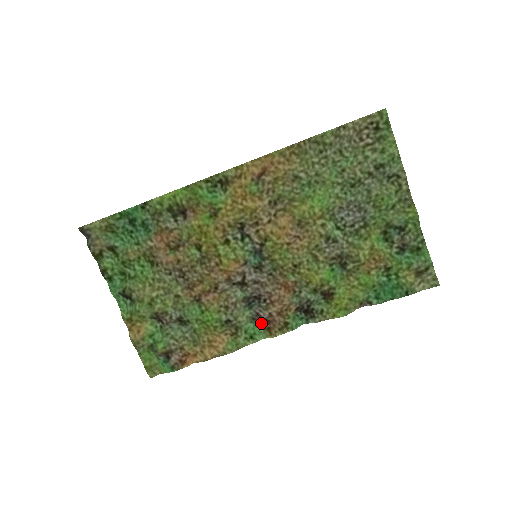
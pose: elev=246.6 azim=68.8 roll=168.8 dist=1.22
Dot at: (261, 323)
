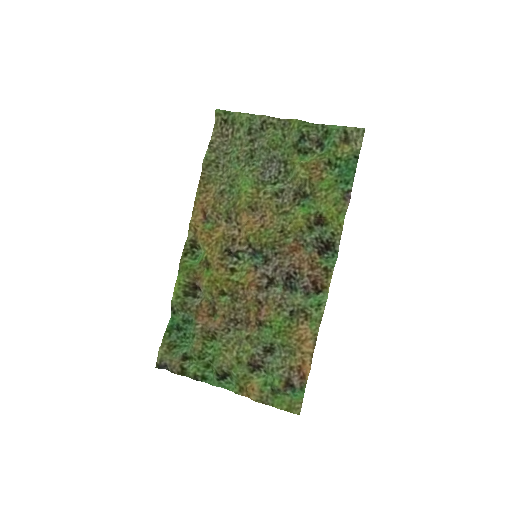
Dot at: (313, 289)
